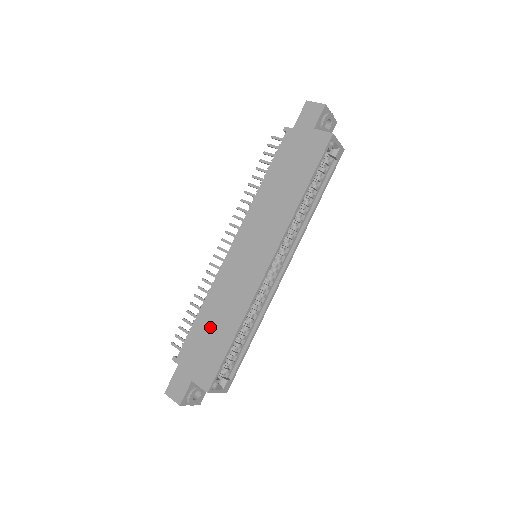
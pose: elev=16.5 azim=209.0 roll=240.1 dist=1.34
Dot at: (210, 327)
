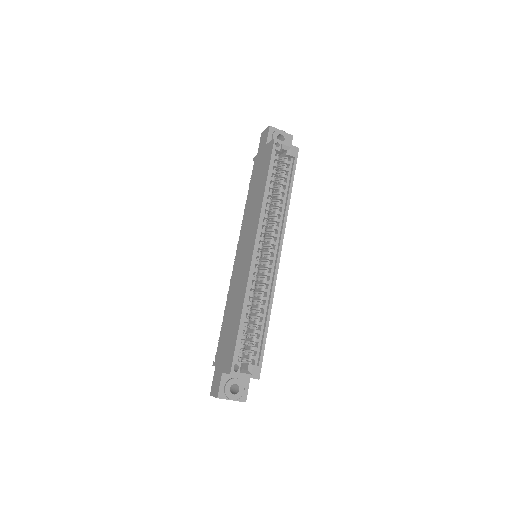
Dot at: (229, 323)
